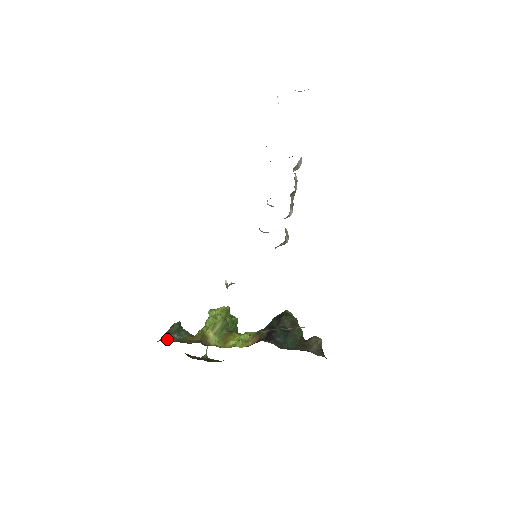
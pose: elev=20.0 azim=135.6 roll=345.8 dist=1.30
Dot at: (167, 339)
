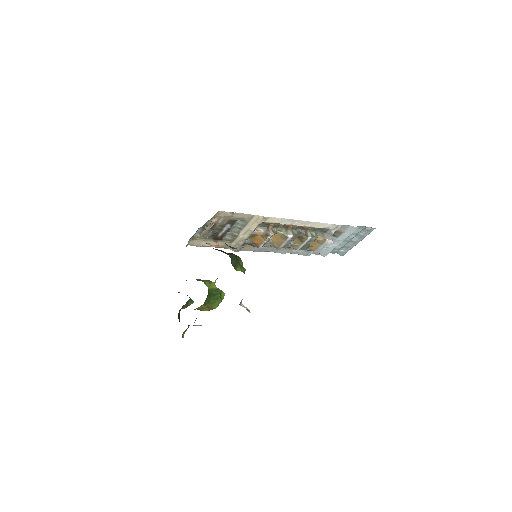
Dot at: occluded
